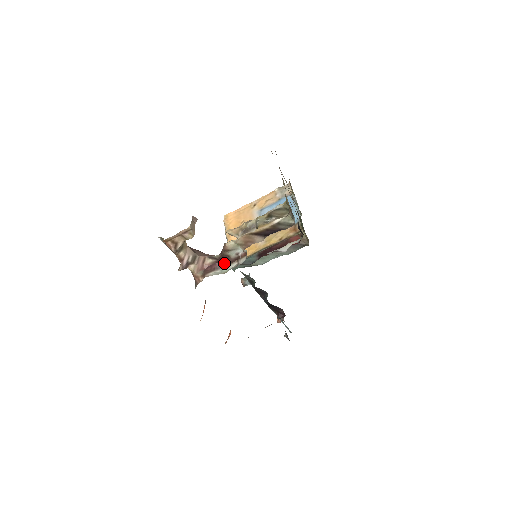
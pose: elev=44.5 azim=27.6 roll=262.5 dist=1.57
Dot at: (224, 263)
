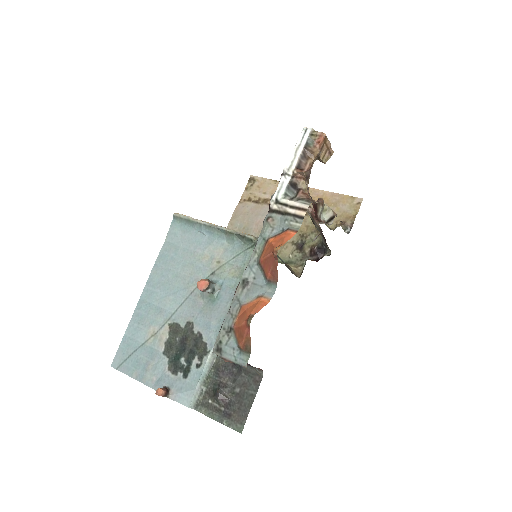
Dot at: (315, 212)
